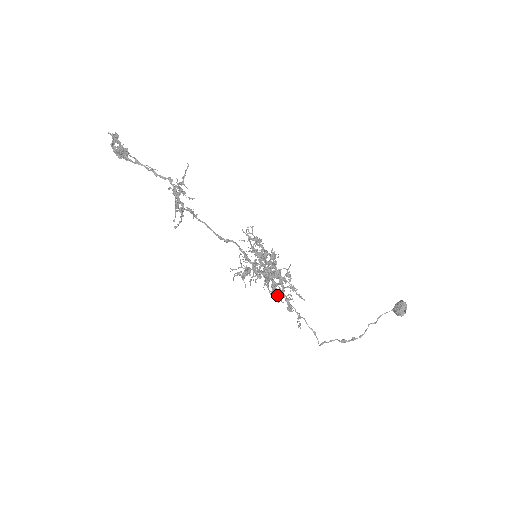
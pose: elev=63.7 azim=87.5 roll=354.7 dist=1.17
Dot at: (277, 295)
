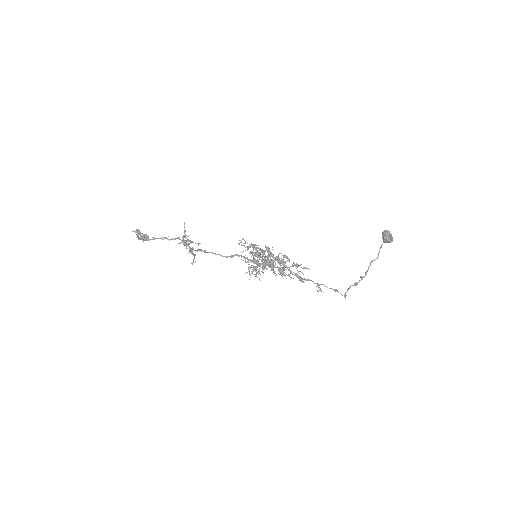
Dot at: occluded
